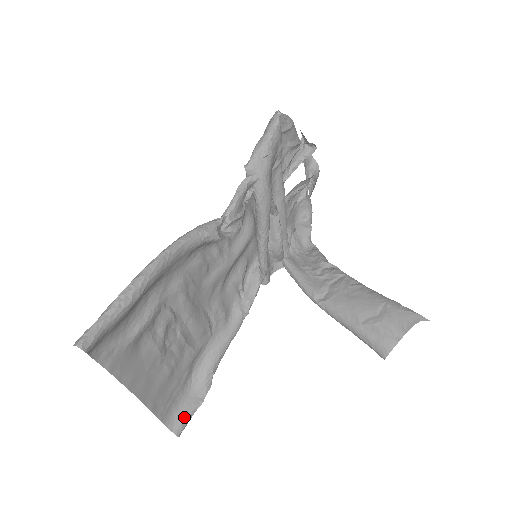
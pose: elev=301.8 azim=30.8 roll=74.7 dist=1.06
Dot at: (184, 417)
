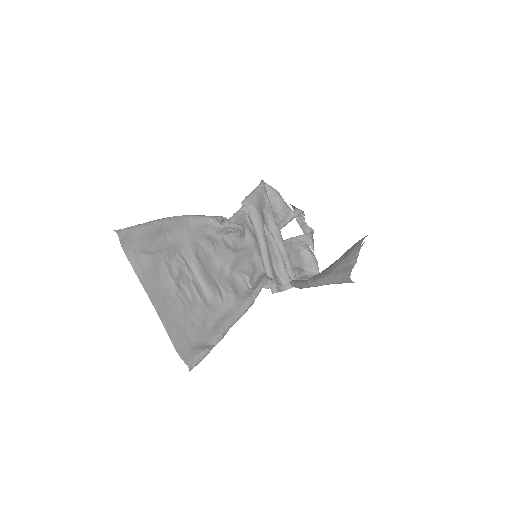
Dot at: (195, 354)
